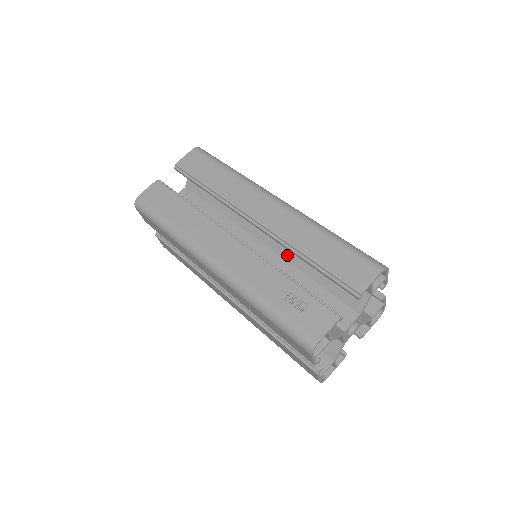
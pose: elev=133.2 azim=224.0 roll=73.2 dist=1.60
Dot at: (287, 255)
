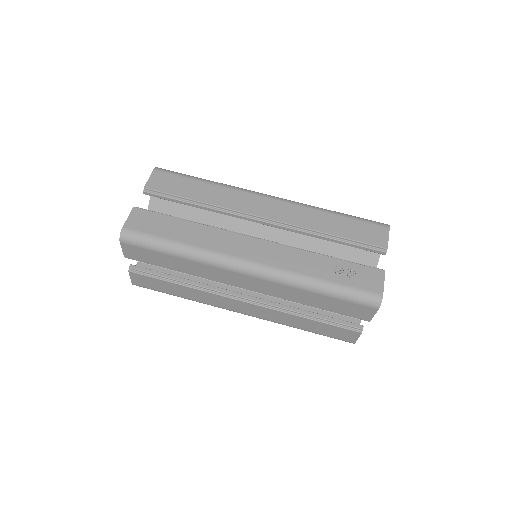
Dot at: (292, 244)
